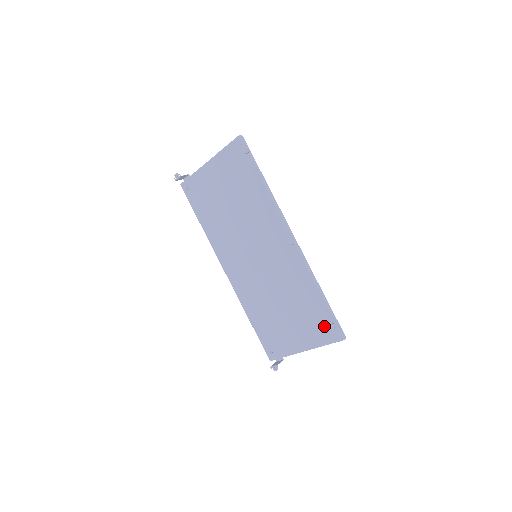
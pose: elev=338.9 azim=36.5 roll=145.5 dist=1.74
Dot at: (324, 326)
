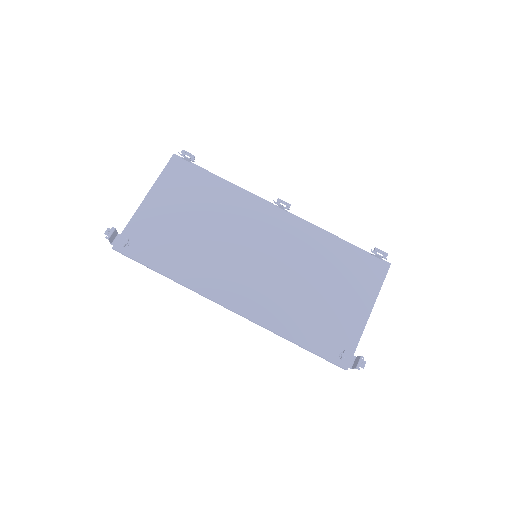
Dot at: (366, 267)
